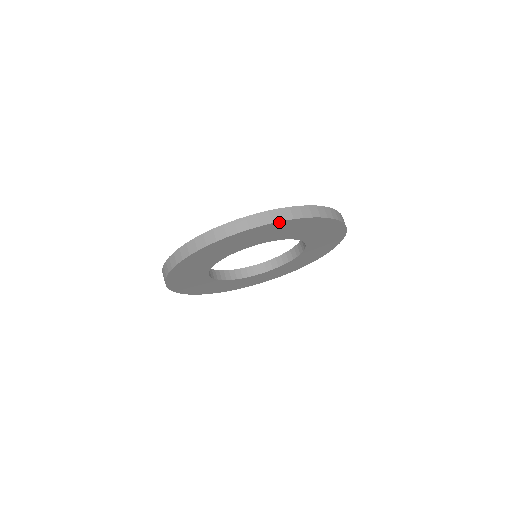
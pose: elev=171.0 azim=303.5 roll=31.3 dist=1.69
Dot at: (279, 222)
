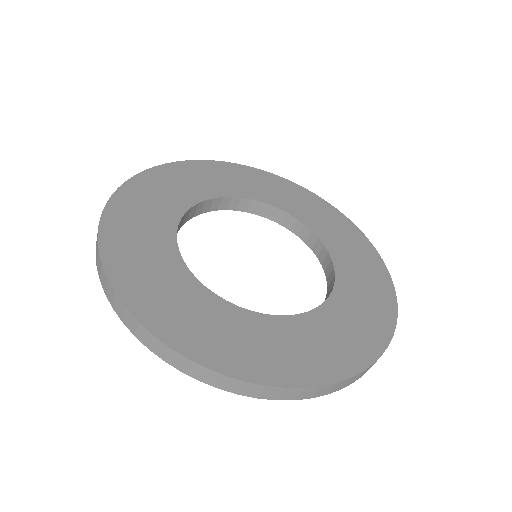
Dot at: occluded
